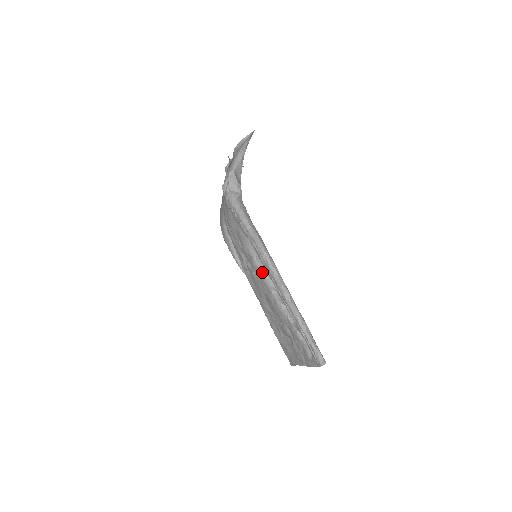
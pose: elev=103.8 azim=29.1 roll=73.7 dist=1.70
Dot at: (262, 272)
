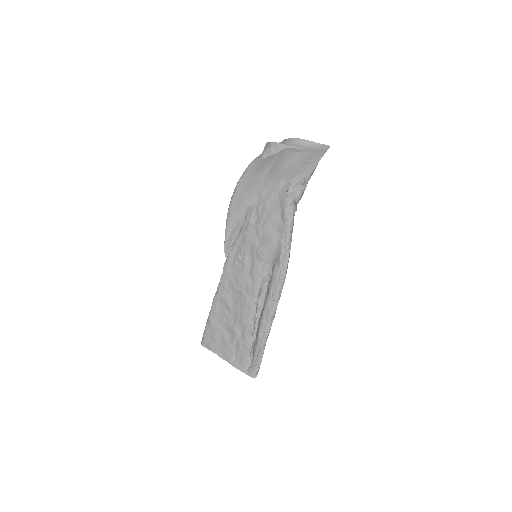
Dot at: (260, 281)
